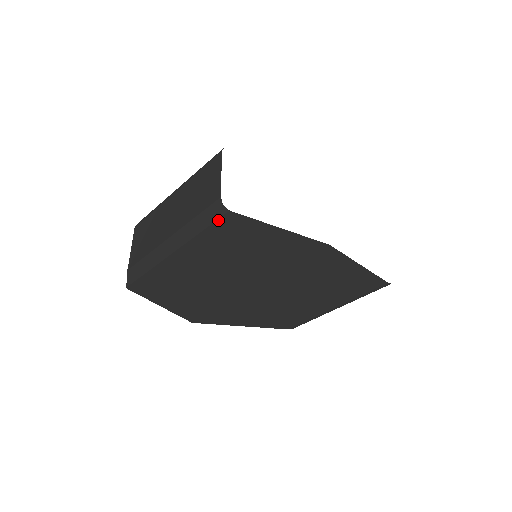
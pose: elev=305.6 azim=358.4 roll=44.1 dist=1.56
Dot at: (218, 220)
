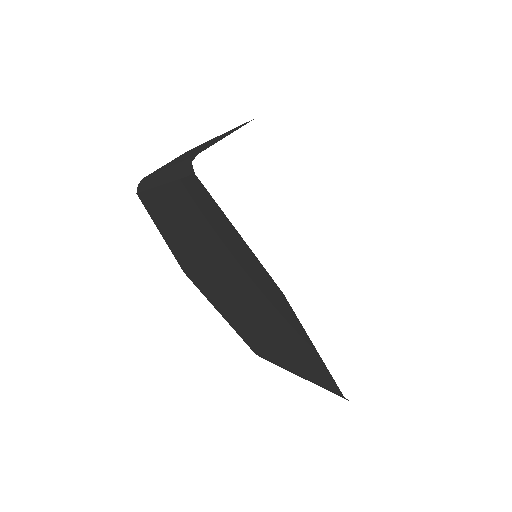
Dot at: (188, 177)
